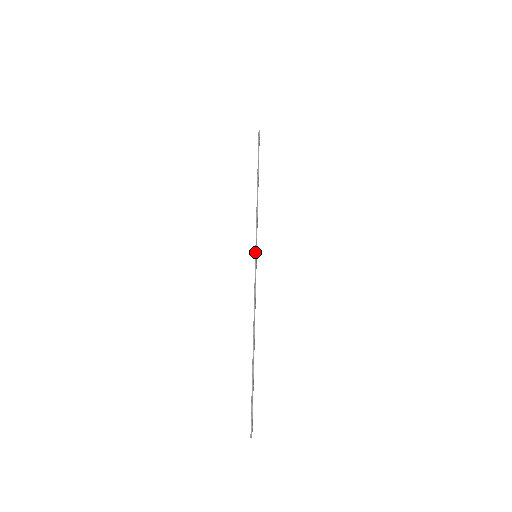
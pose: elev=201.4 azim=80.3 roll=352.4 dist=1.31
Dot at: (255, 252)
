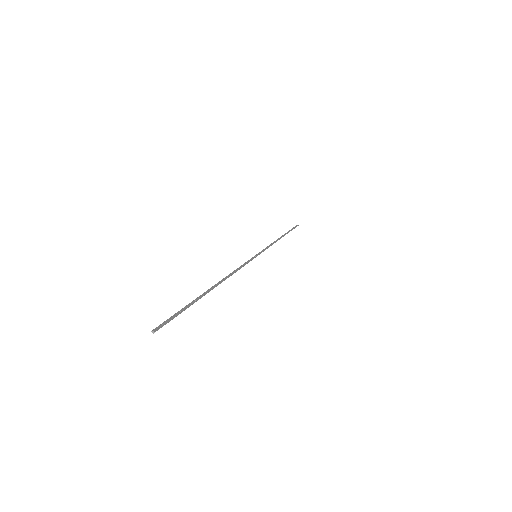
Dot at: (256, 254)
